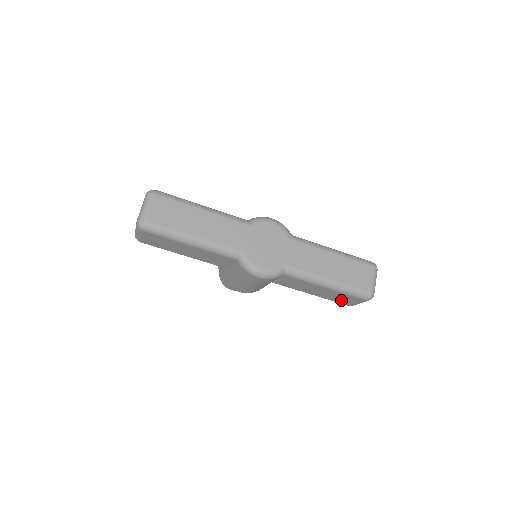
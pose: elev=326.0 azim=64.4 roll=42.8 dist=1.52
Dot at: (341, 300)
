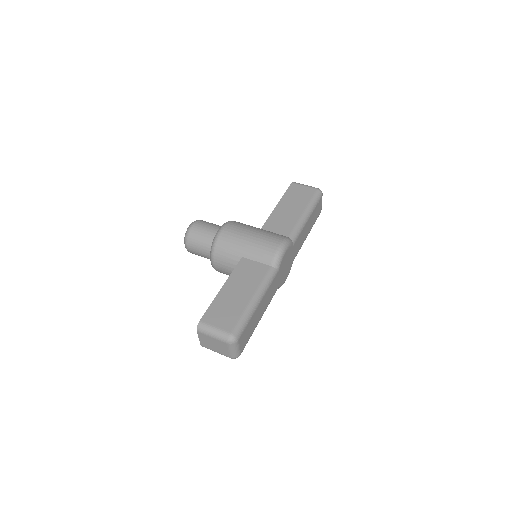
Dot at: occluded
